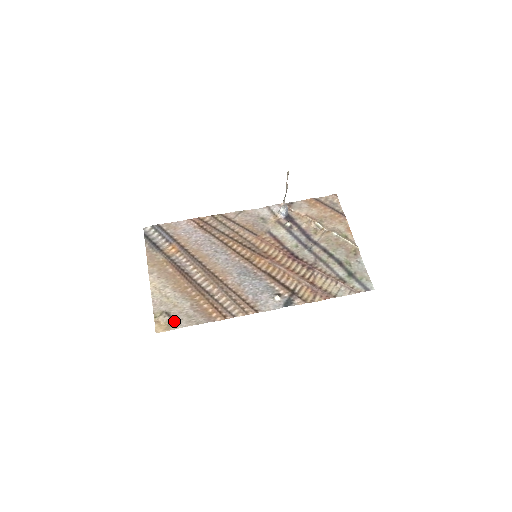
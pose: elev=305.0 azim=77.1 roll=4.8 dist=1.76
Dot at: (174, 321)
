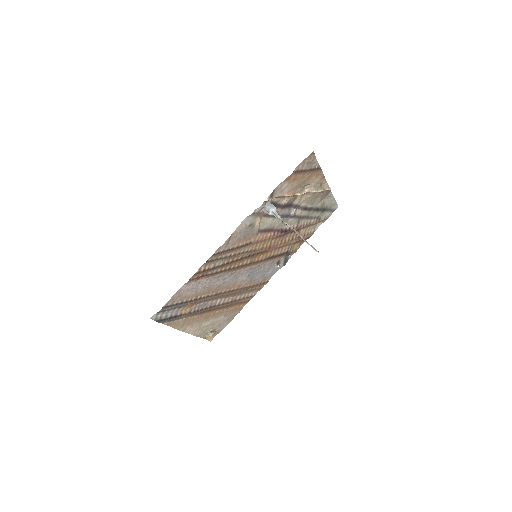
Dot at: (218, 329)
